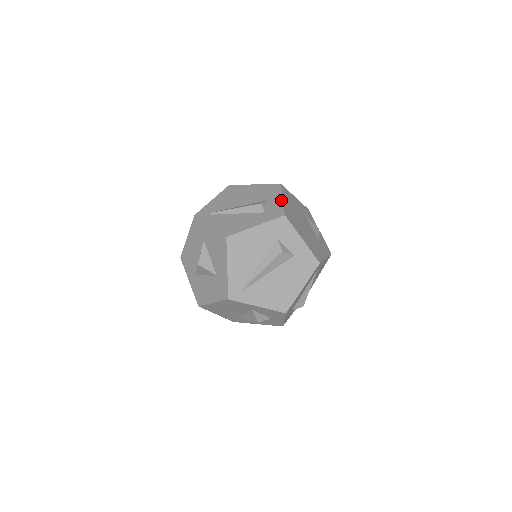
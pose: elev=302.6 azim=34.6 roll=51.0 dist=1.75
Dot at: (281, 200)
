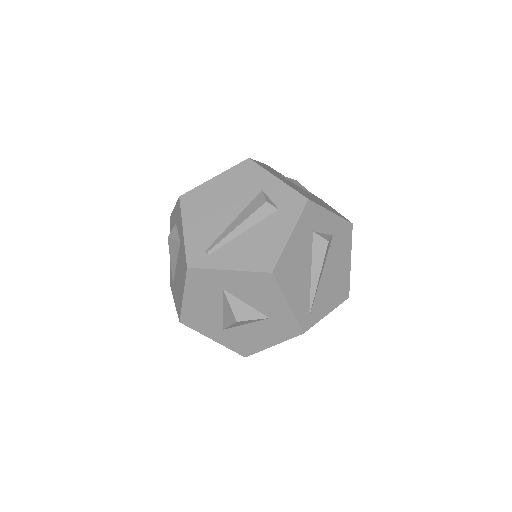
Dot at: (278, 181)
